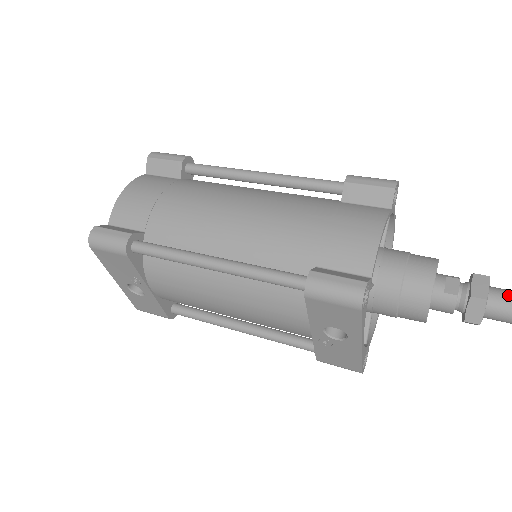
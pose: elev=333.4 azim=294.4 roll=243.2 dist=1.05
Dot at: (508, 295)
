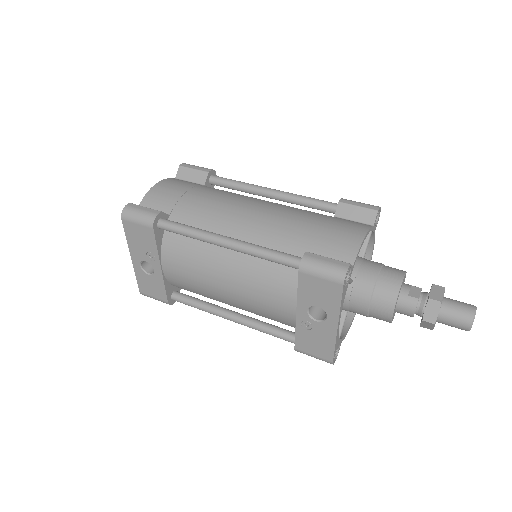
Dot at: (458, 303)
